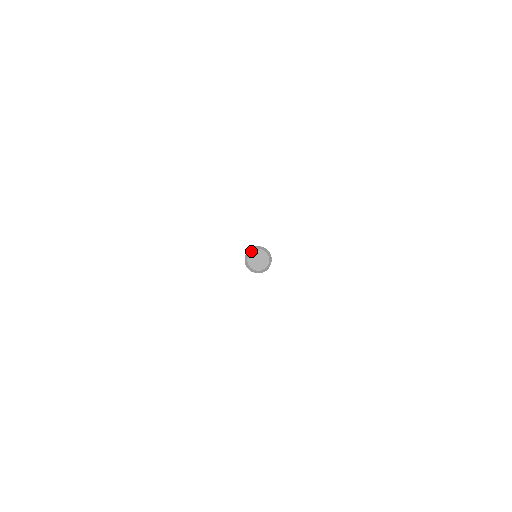
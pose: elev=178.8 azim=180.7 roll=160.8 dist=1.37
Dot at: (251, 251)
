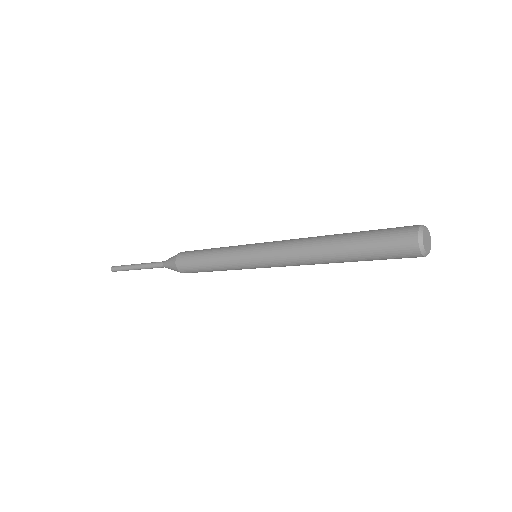
Dot at: occluded
